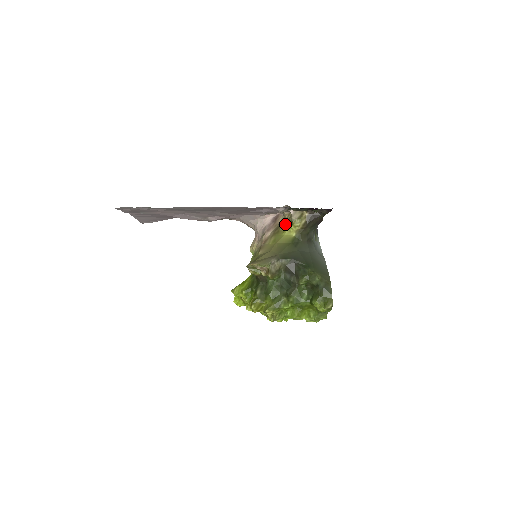
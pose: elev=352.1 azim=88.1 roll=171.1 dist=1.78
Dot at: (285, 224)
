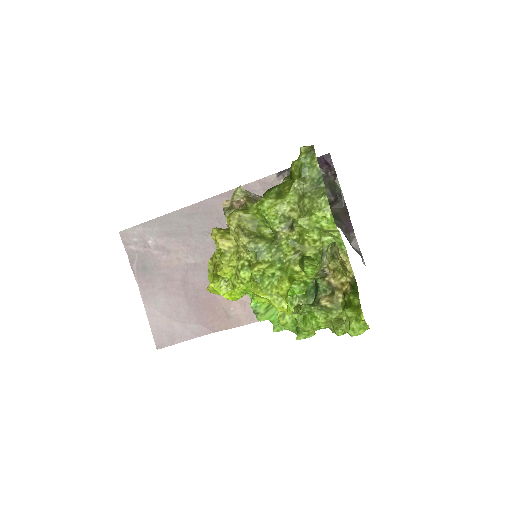
Dot at: occluded
